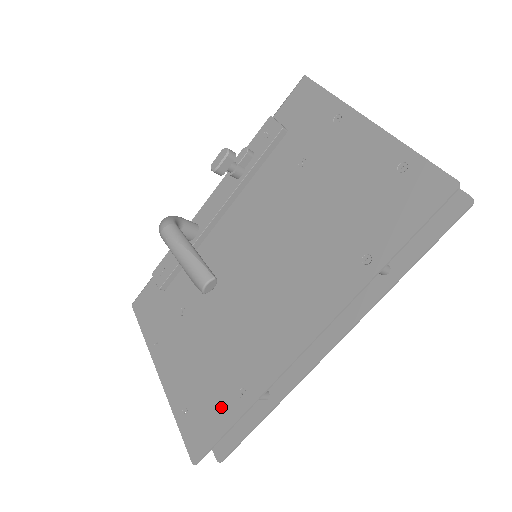
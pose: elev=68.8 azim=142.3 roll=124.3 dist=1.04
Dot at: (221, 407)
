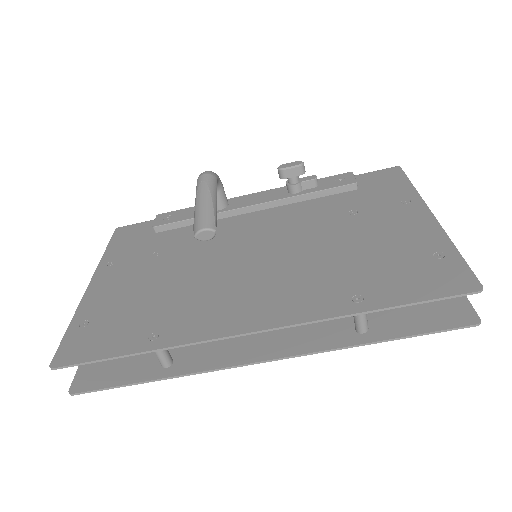
Dot at: (123, 336)
